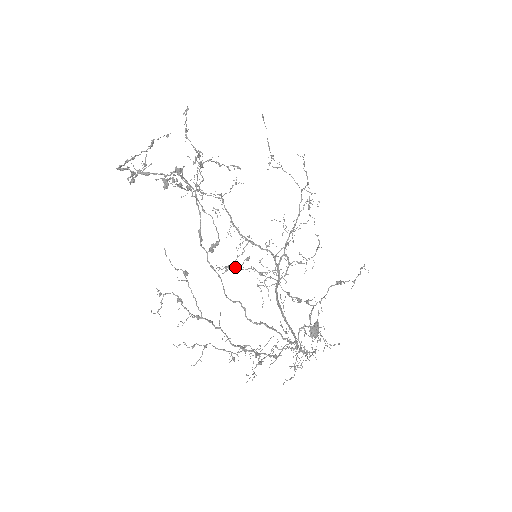
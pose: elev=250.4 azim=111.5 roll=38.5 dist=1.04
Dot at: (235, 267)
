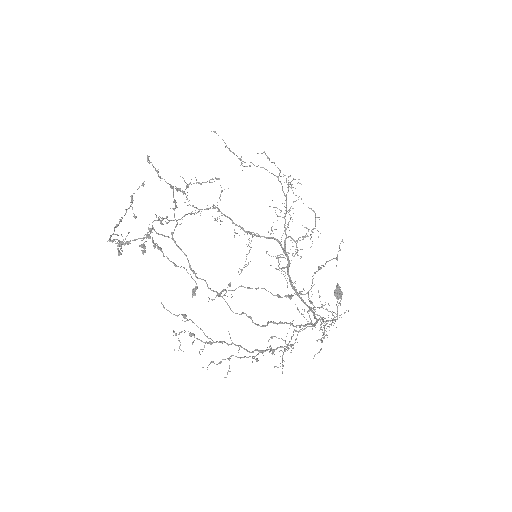
Dot at: (221, 296)
